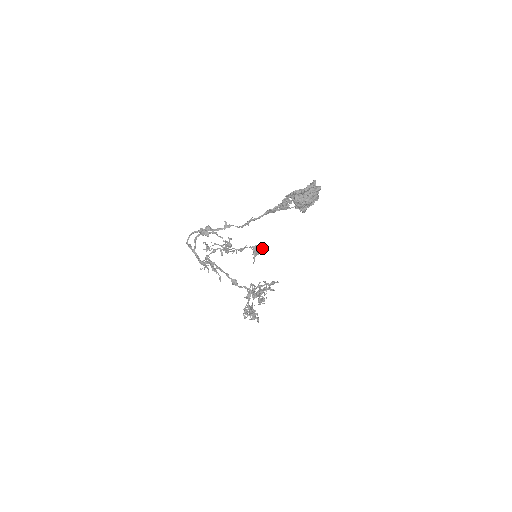
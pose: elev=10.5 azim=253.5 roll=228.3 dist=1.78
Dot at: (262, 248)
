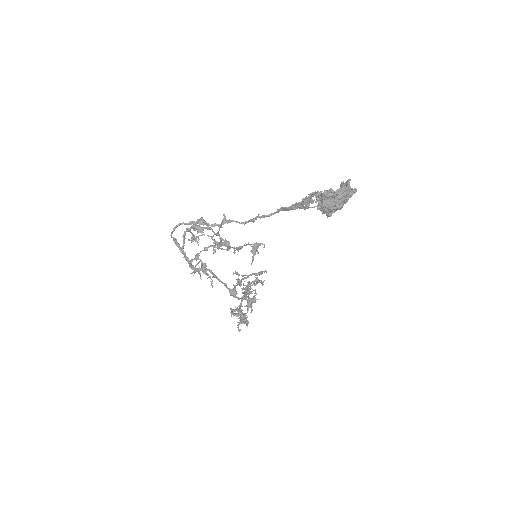
Dot at: (264, 246)
